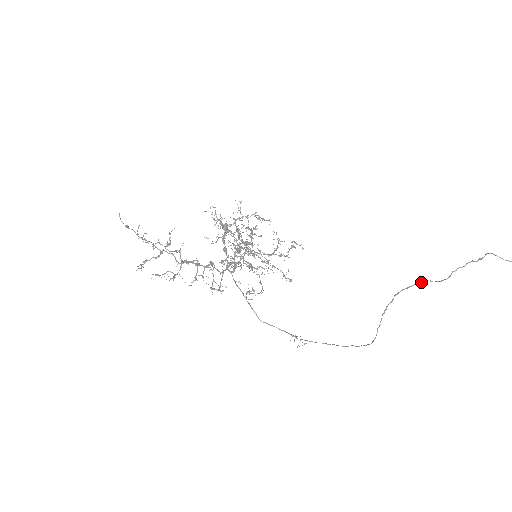
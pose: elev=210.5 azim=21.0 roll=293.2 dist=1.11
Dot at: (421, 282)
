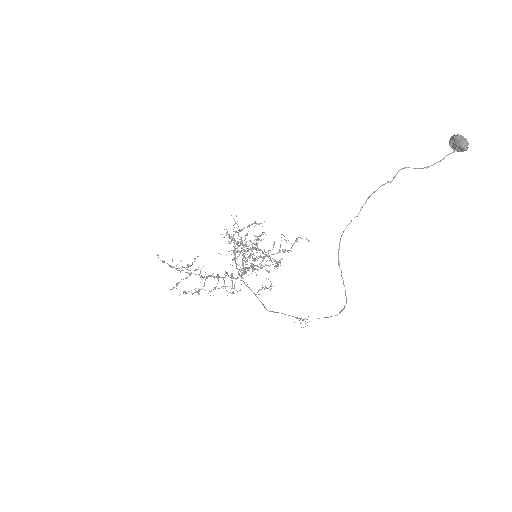
Dot at: occluded
